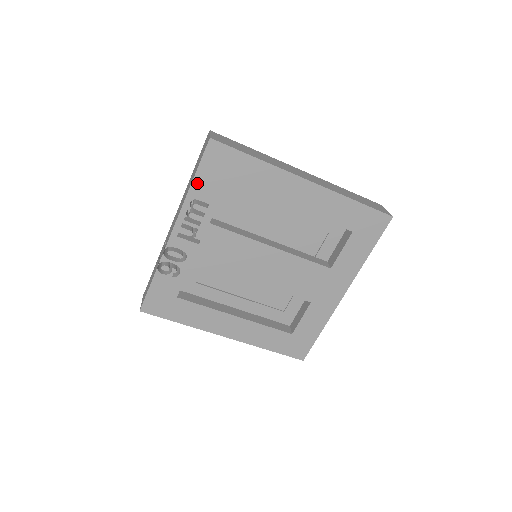
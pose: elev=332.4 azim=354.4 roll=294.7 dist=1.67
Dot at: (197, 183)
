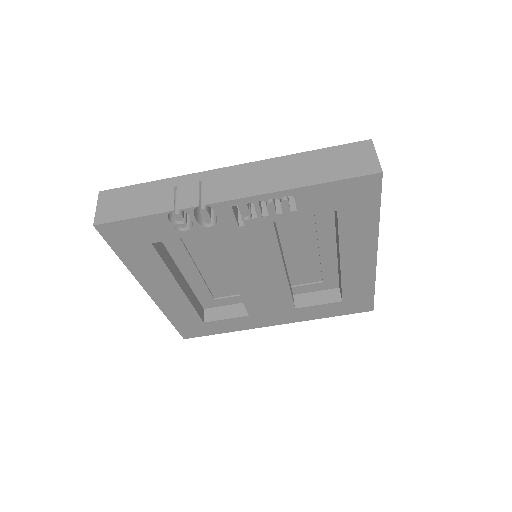
Dot at: (316, 189)
